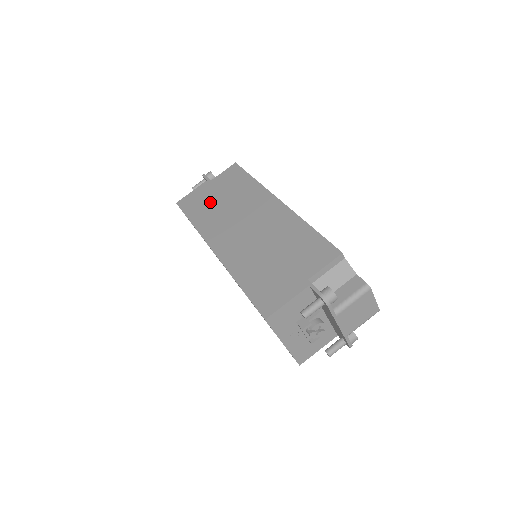
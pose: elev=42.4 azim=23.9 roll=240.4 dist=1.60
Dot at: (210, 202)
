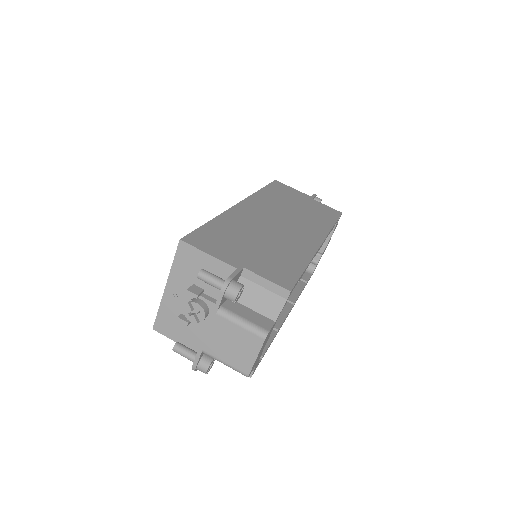
Dot at: (290, 199)
